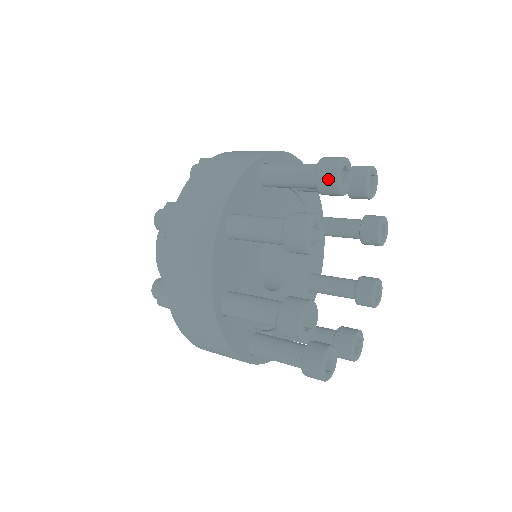
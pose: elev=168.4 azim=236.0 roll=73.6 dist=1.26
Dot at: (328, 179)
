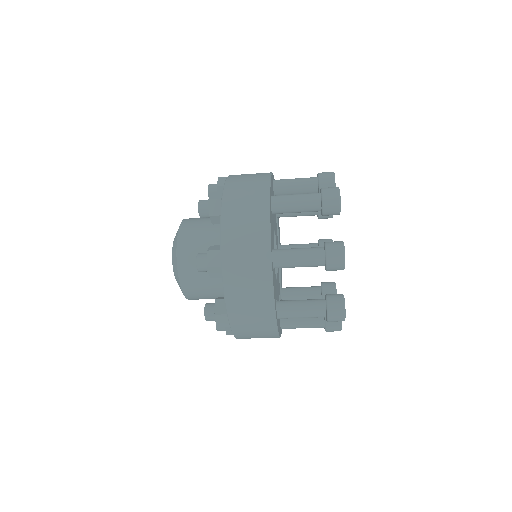
Dot at: occluded
